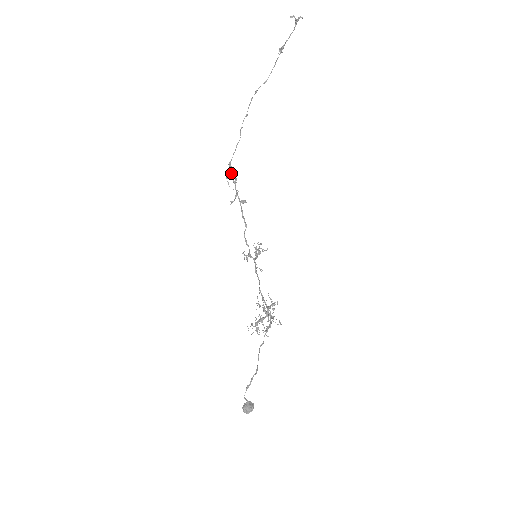
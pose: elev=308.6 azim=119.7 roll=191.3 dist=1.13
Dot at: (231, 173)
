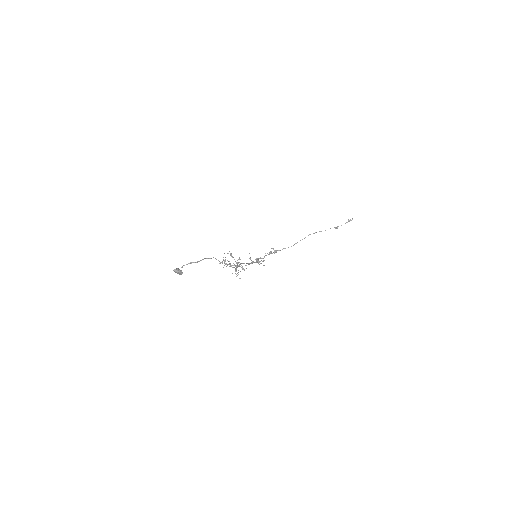
Dot at: occluded
